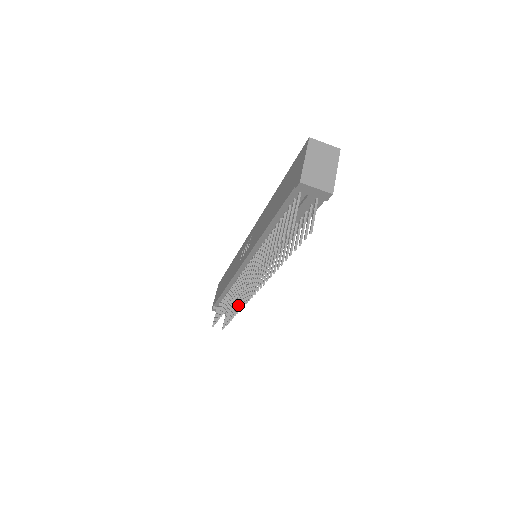
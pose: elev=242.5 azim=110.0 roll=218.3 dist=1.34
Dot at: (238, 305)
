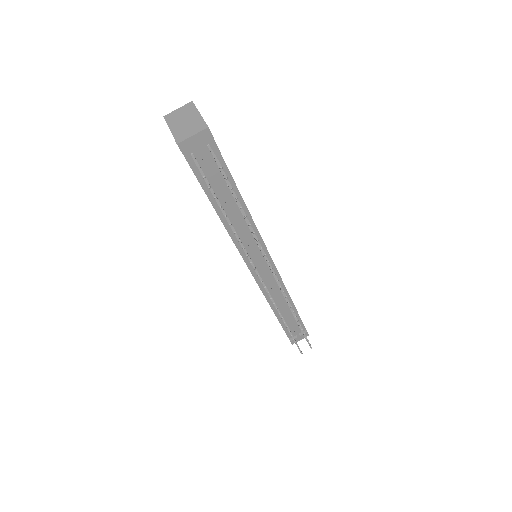
Dot at: occluded
